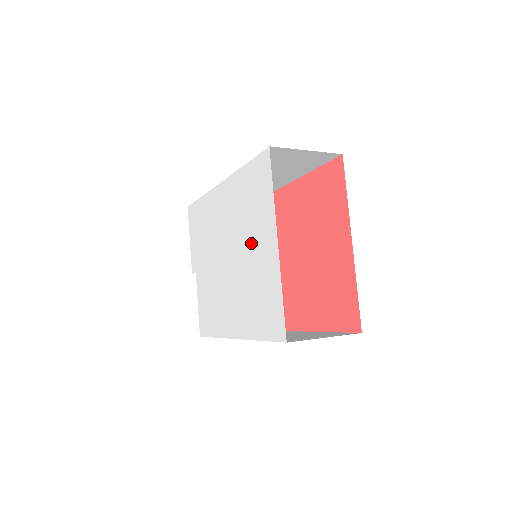
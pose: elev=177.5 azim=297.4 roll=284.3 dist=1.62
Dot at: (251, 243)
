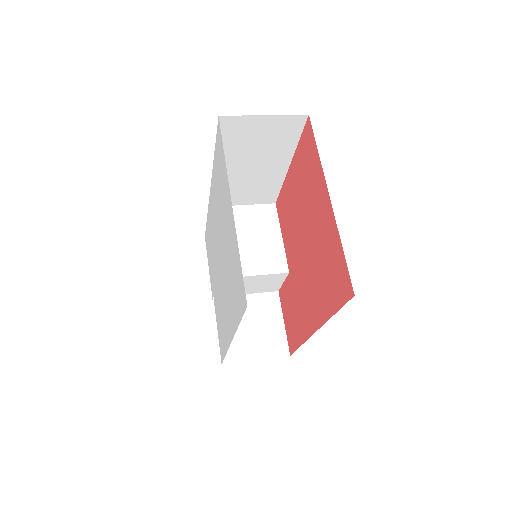
Dot at: (224, 224)
